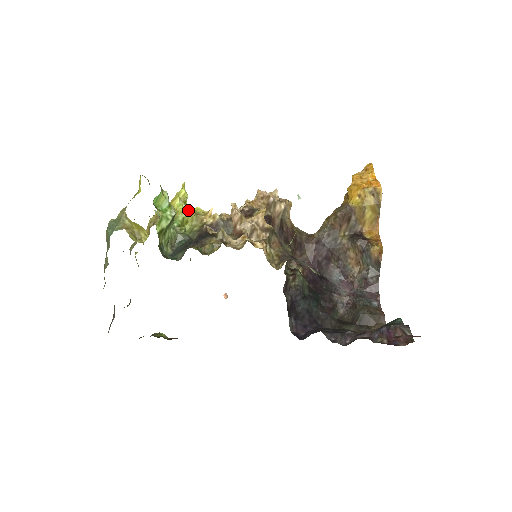
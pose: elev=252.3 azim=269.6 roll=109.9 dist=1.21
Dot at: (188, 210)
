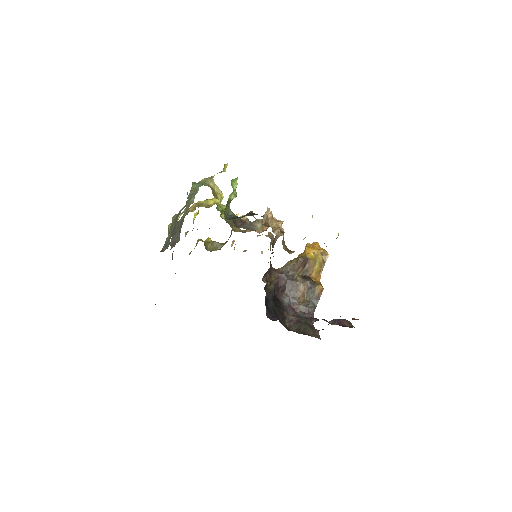
Dot at: occluded
